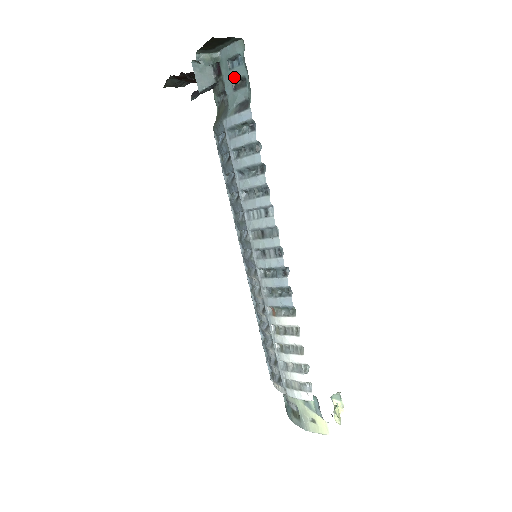
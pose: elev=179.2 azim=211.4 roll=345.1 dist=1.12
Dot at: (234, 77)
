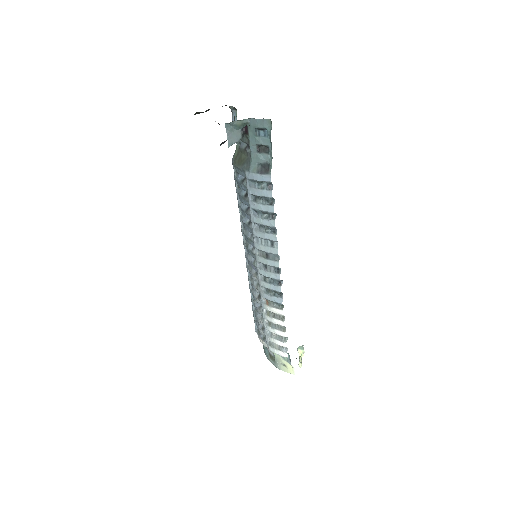
Dot at: (259, 143)
